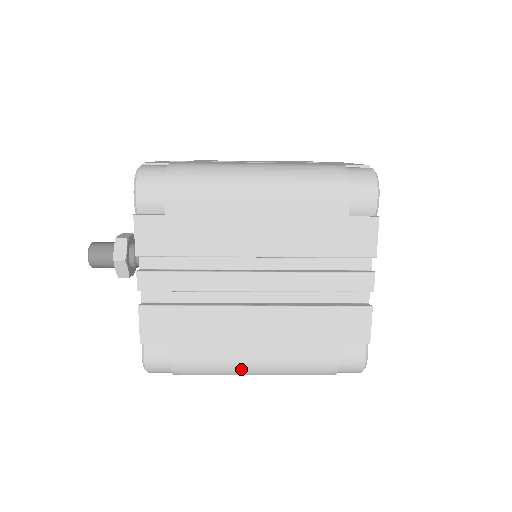
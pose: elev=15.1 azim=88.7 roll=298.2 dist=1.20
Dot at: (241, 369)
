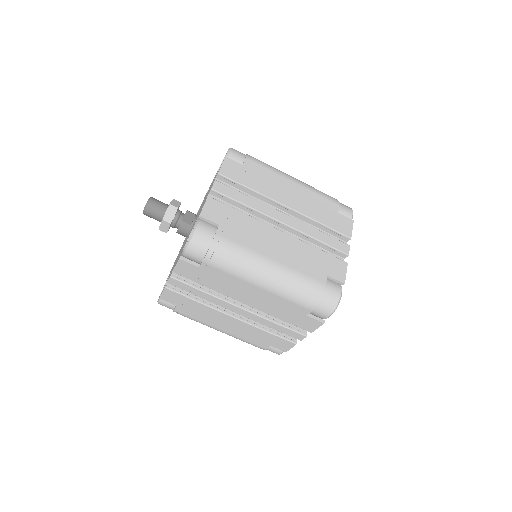
Dot at: (260, 264)
